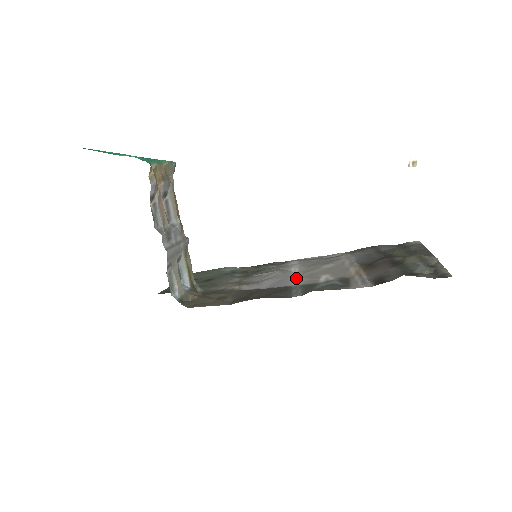
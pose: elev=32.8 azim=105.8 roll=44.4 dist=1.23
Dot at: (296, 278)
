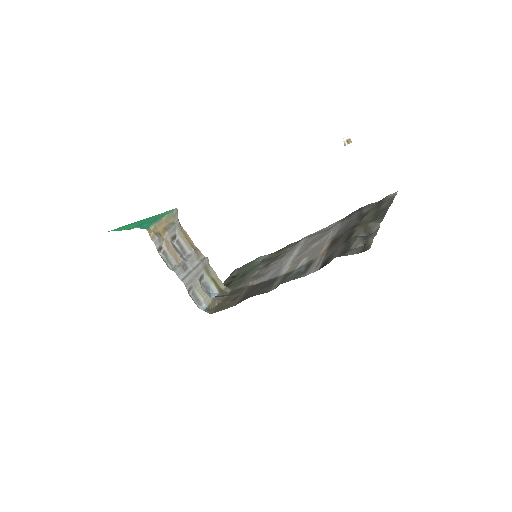
Dot at: (288, 265)
